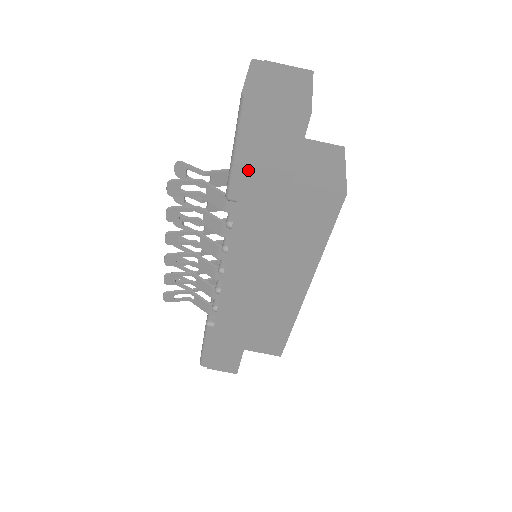
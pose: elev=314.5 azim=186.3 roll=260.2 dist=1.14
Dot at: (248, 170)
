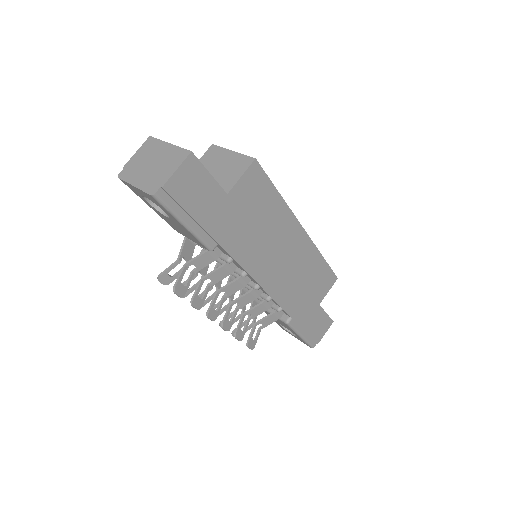
Dot at: (203, 222)
